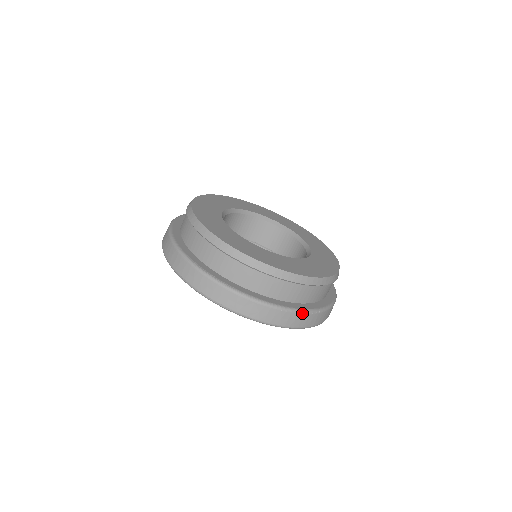
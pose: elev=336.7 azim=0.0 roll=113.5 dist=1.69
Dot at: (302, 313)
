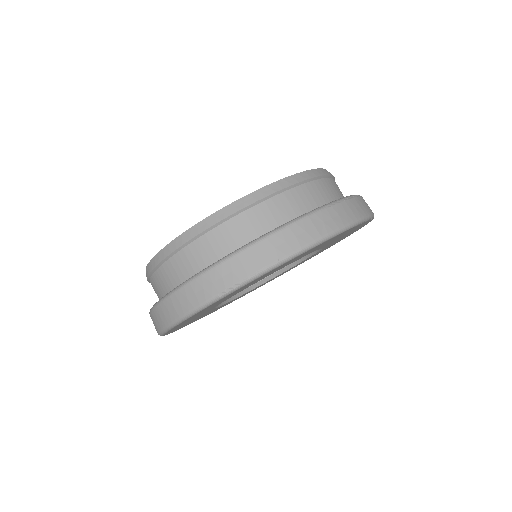
Dot at: (352, 198)
